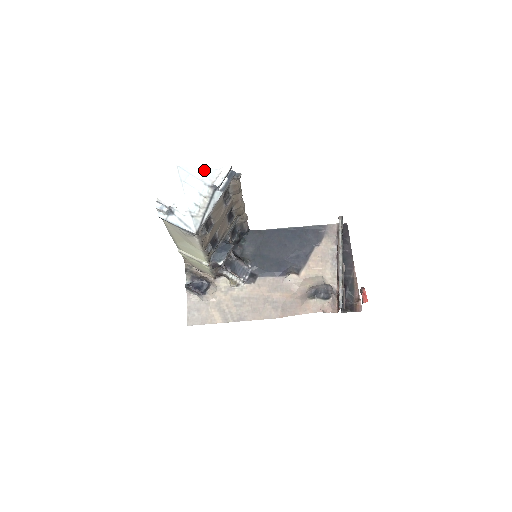
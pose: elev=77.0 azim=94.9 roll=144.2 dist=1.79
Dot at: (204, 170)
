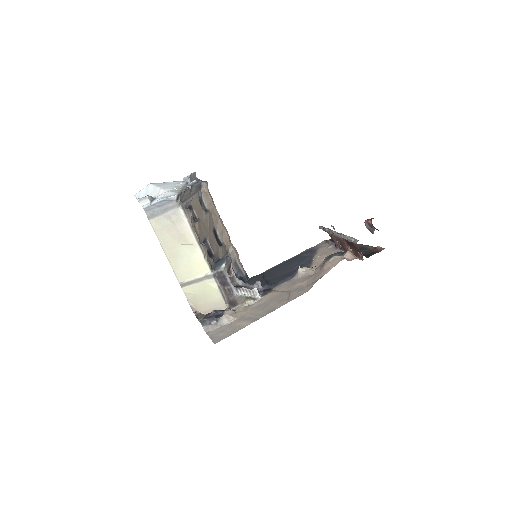
Dot at: (174, 182)
